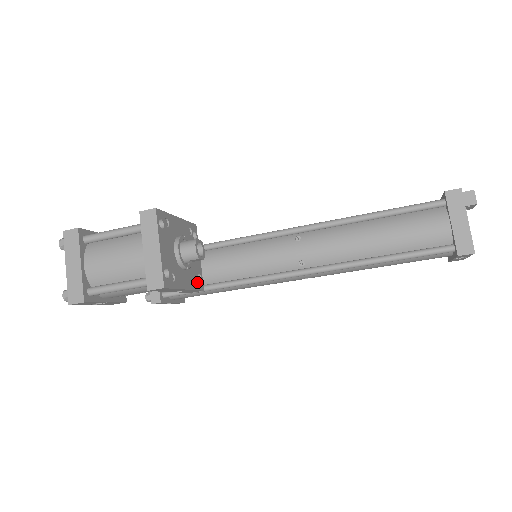
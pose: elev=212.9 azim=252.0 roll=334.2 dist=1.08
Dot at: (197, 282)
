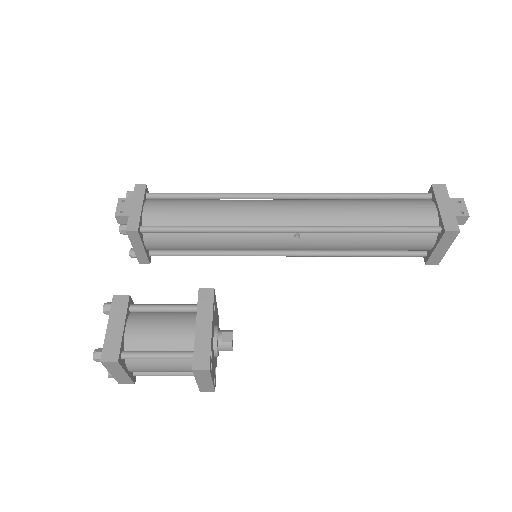
Dot at: occluded
